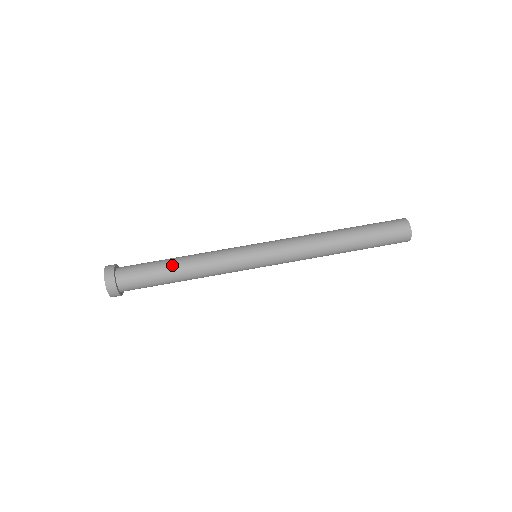
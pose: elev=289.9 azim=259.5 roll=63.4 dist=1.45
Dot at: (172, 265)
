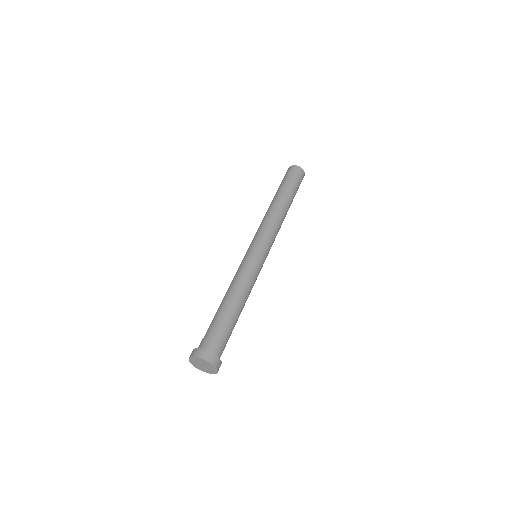
Dot at: (220, 306)
